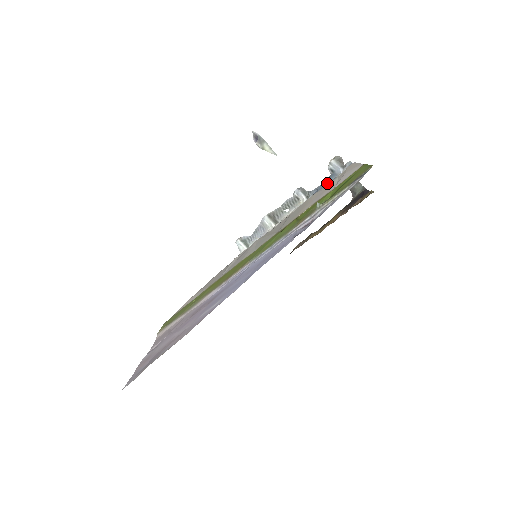
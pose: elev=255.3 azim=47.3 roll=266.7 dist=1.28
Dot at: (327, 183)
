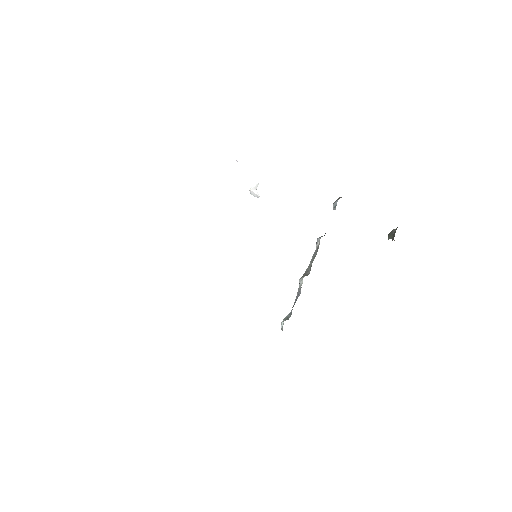
Dot at: occluded
